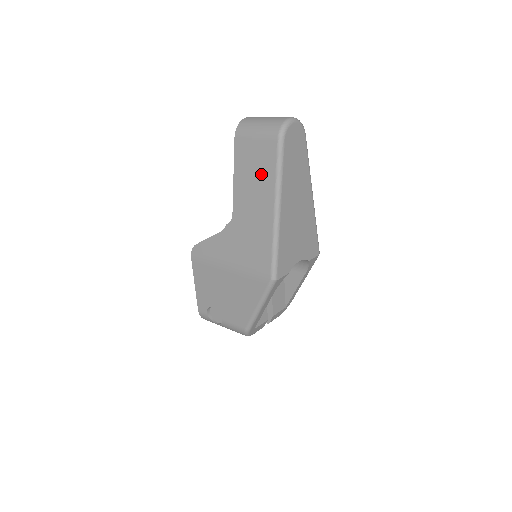
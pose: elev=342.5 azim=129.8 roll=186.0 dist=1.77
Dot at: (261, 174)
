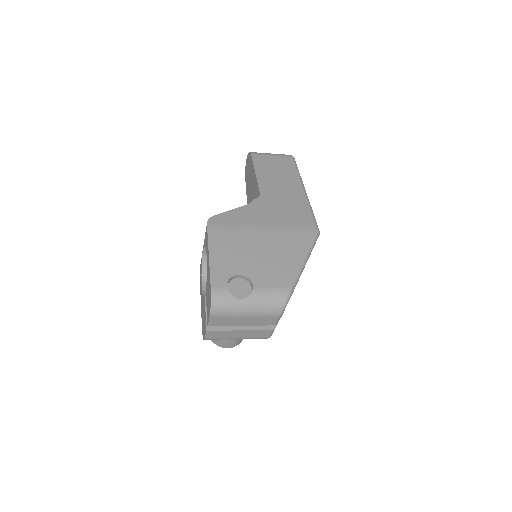
Dot at: (284, 172)
